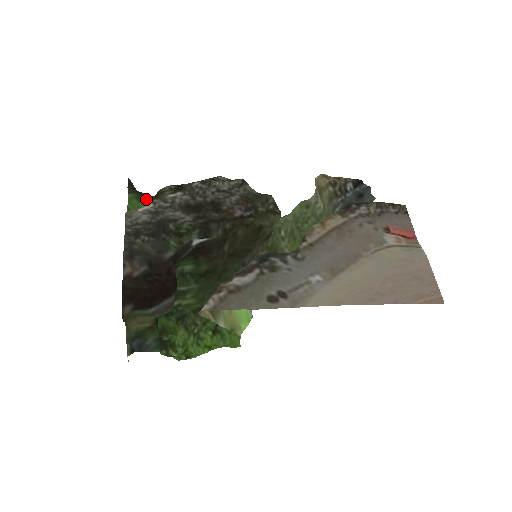
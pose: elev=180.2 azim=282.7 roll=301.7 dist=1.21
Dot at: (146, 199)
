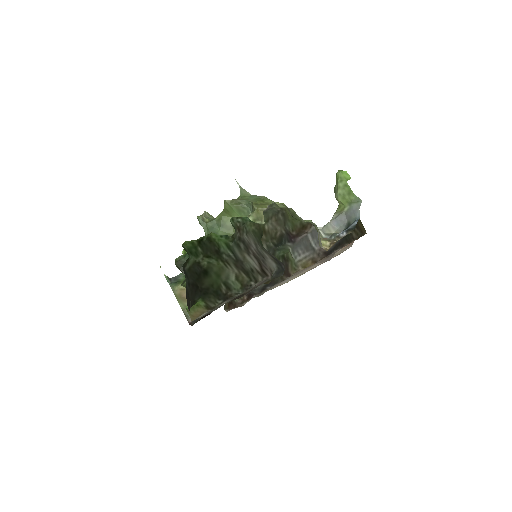
Dot at: (199, 301)
